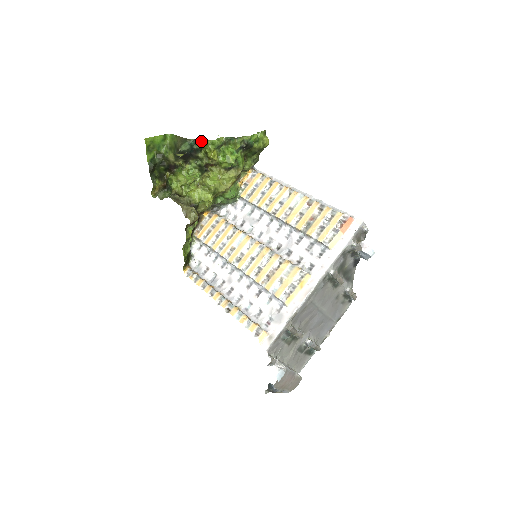
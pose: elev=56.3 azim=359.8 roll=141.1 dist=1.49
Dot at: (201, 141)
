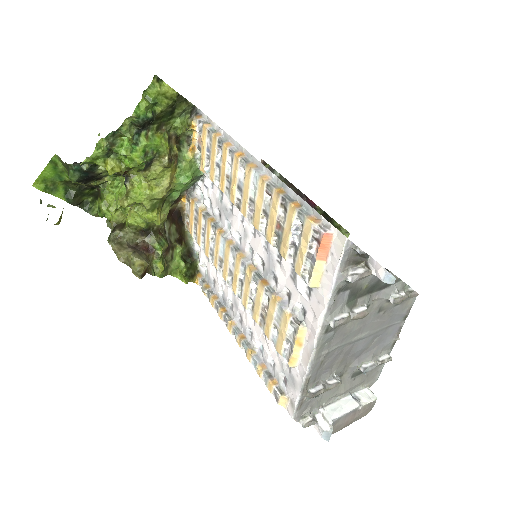
Dot at: (80, 164)
